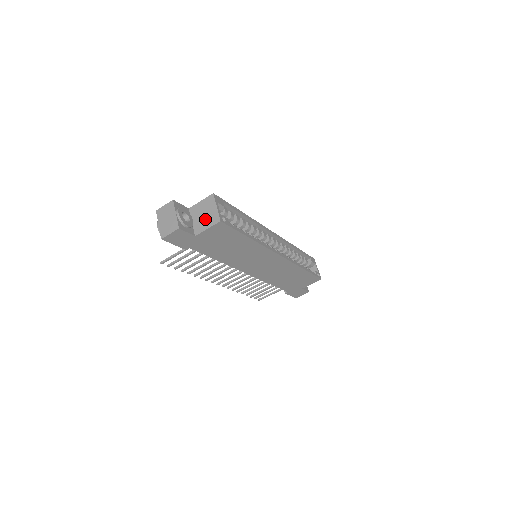
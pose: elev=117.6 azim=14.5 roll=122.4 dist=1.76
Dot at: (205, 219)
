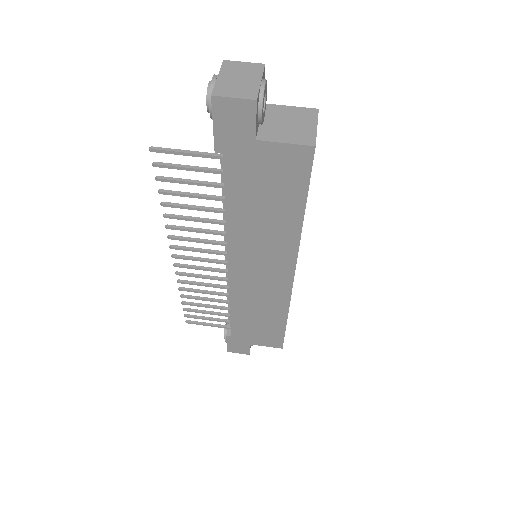
Dot at: (288, 129)
